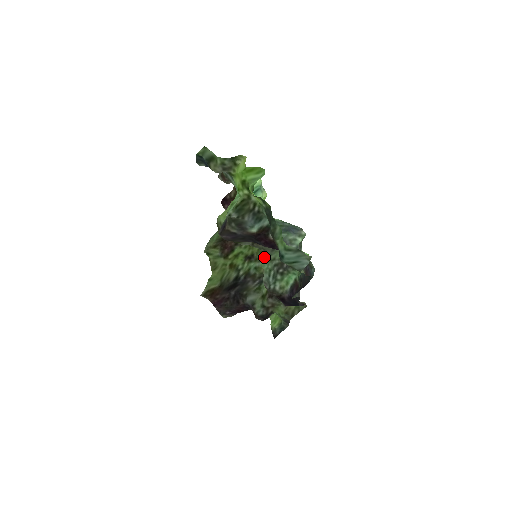
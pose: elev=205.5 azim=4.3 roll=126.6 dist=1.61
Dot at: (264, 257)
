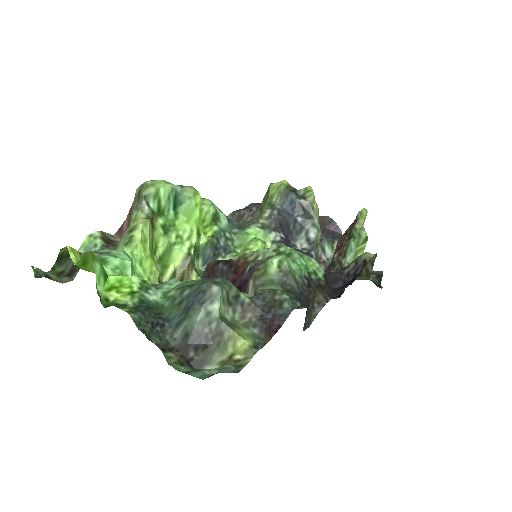
Dot at: occluded
